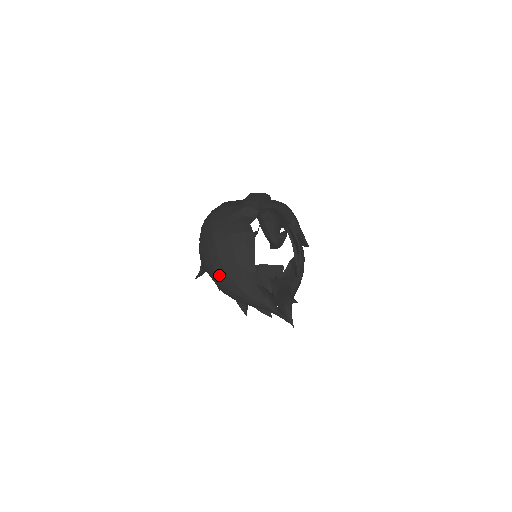
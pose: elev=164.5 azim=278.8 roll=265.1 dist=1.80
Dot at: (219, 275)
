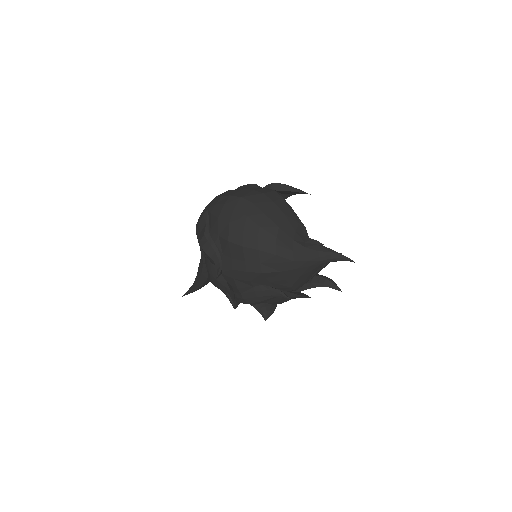
Dot at: (270, 233)
